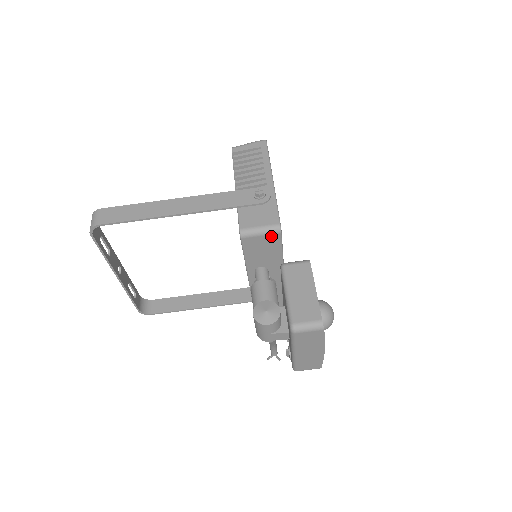
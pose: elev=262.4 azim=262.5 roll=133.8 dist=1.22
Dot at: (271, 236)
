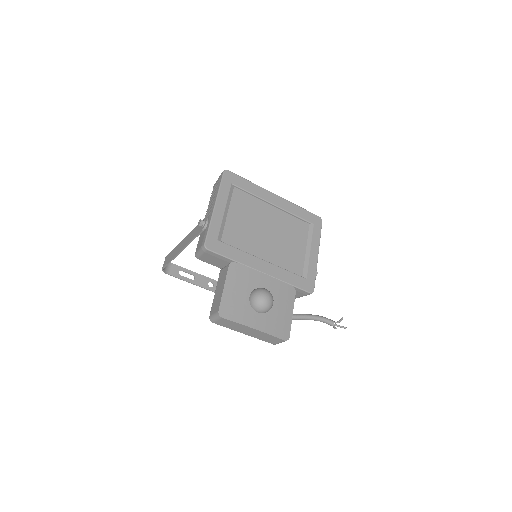
Dot at: (207, 253)
